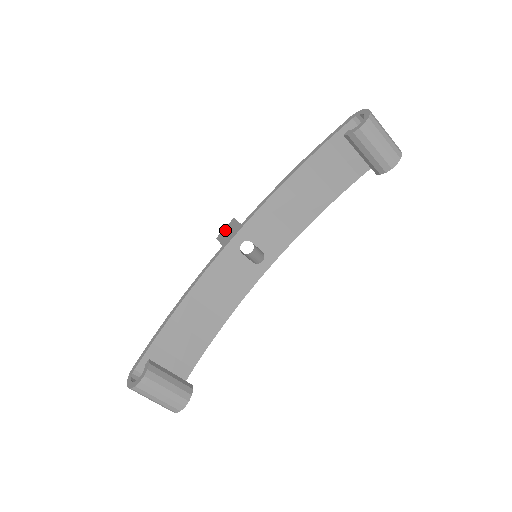
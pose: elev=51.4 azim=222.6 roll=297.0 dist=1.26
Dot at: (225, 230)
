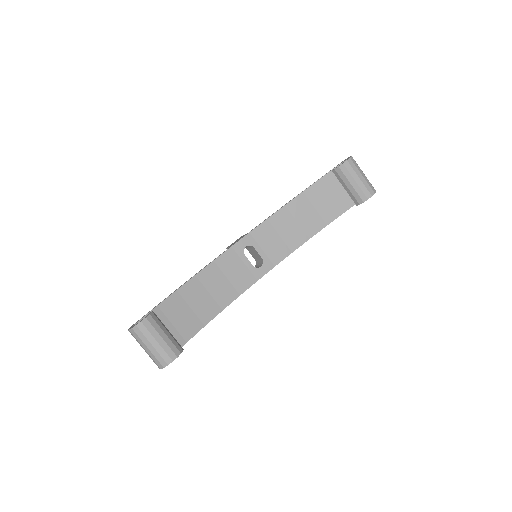
Dot at: (234, 242)
